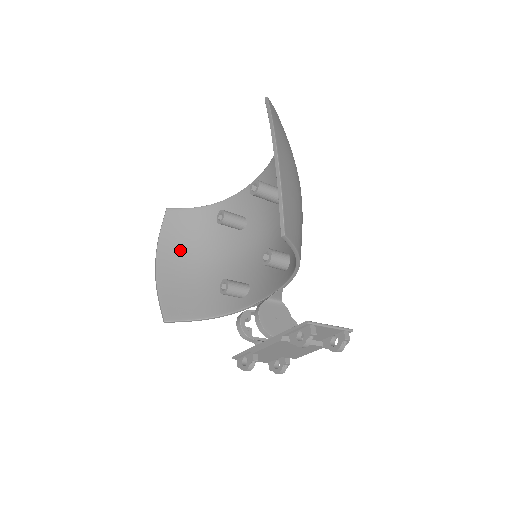
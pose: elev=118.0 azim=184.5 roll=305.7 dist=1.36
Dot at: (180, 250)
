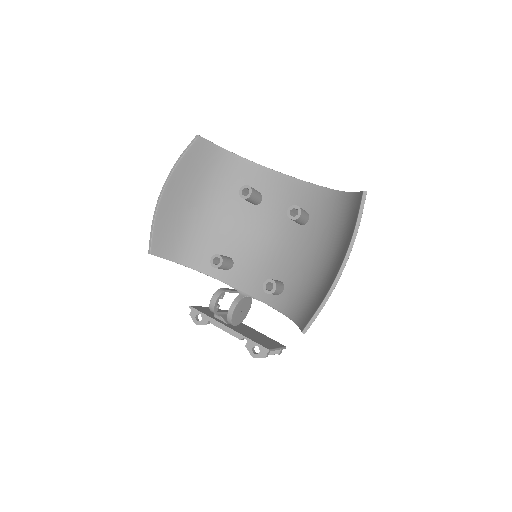
Dot at: (190, 185)
